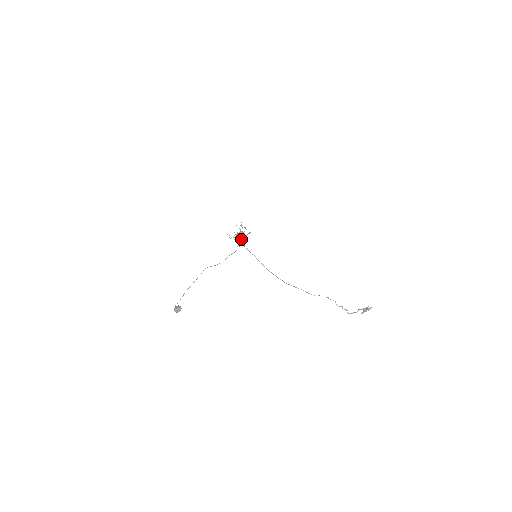
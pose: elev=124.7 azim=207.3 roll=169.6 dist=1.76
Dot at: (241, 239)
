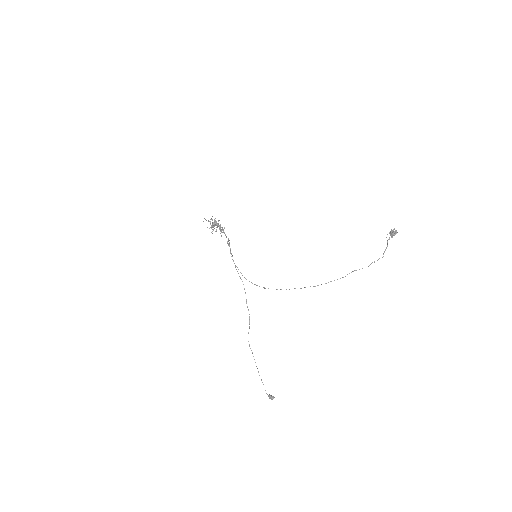
Dot at: (221, 231)
